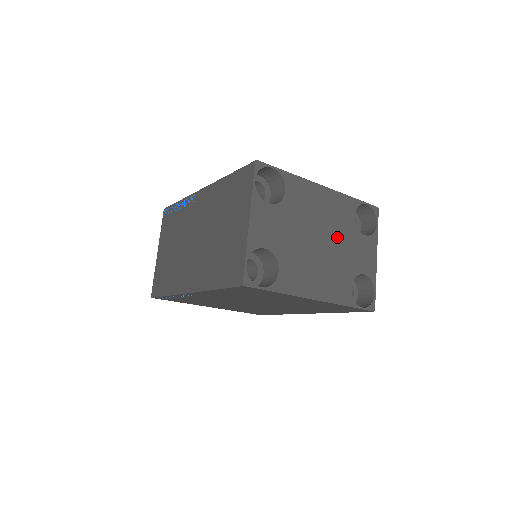
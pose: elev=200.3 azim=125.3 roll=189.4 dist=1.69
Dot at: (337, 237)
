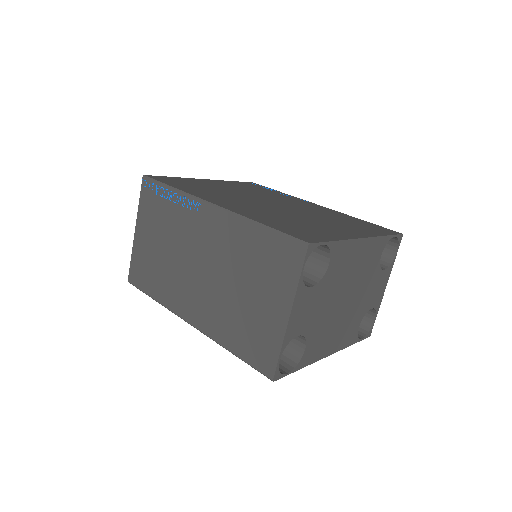
Dot at: (361, 286)
